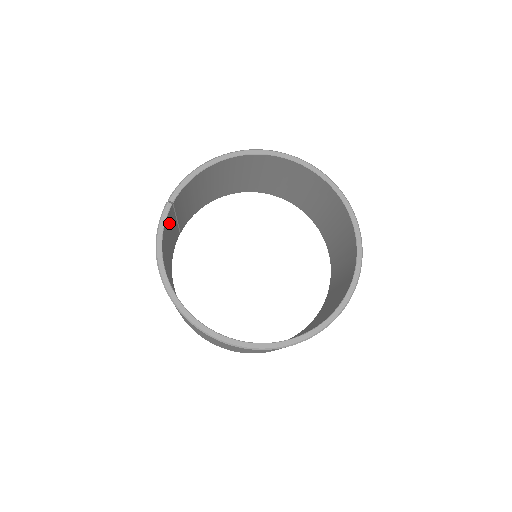
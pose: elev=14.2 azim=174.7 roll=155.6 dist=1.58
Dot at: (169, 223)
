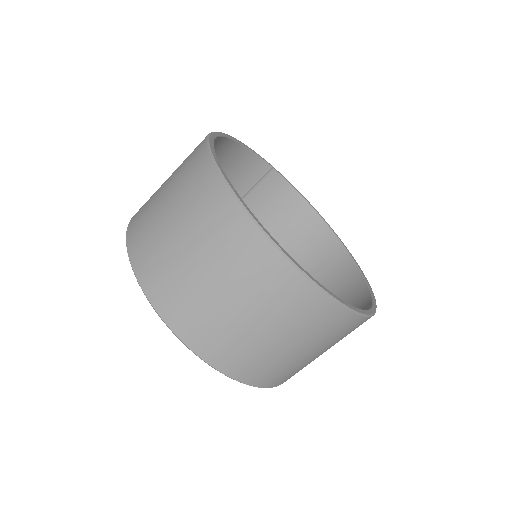
Dot at: (248, 175)
